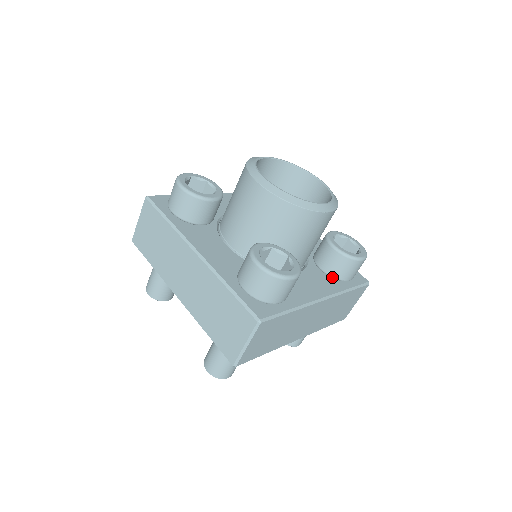
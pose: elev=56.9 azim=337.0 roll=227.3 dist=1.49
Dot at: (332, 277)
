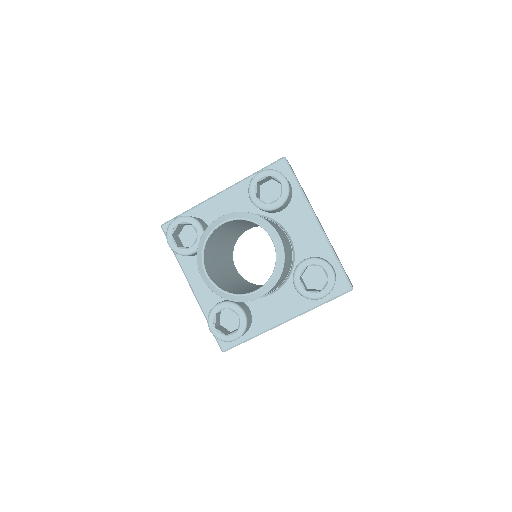
Dot at: occluded
